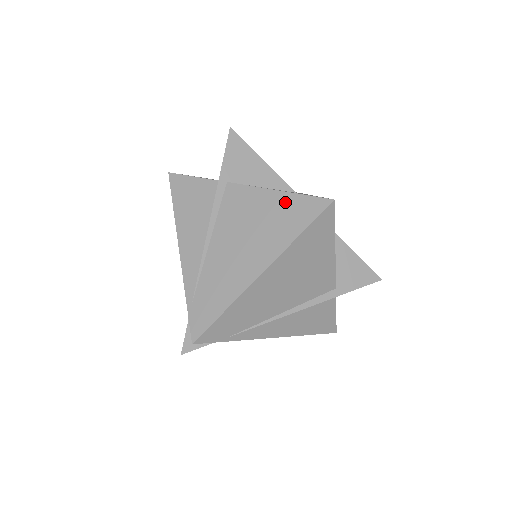
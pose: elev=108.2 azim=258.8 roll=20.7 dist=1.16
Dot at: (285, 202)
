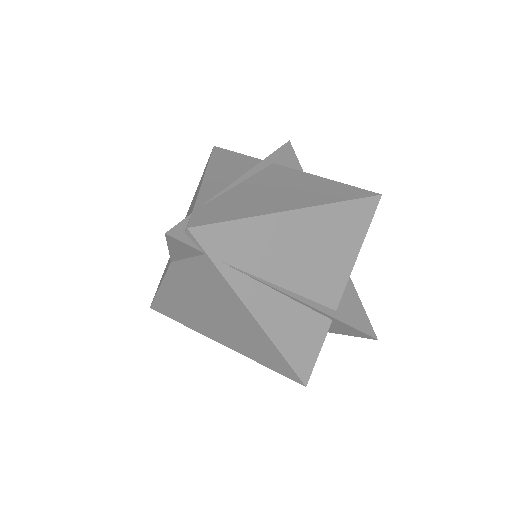
Dot at: (331, 184)
